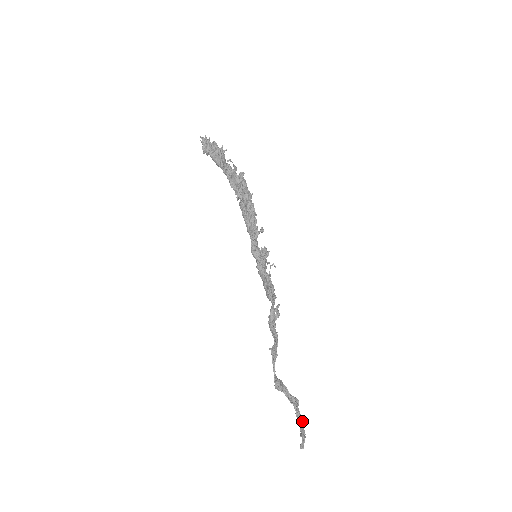
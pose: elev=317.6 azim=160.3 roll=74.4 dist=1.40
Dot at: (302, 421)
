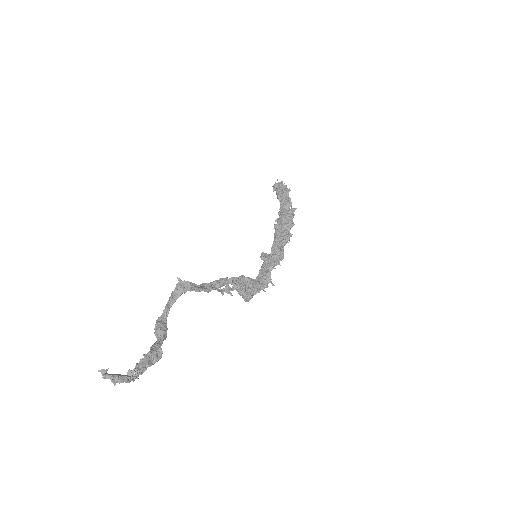
Dot at: (140, 369)
